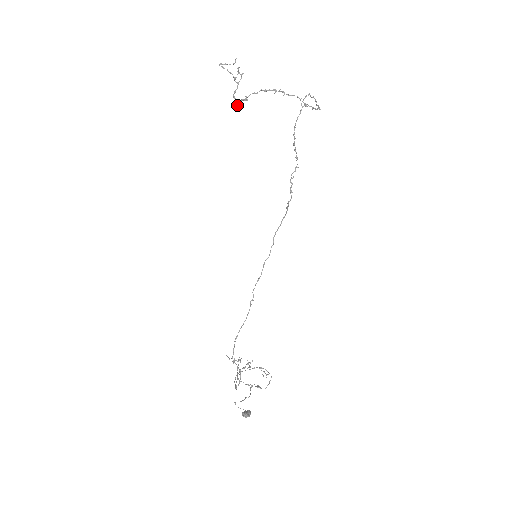
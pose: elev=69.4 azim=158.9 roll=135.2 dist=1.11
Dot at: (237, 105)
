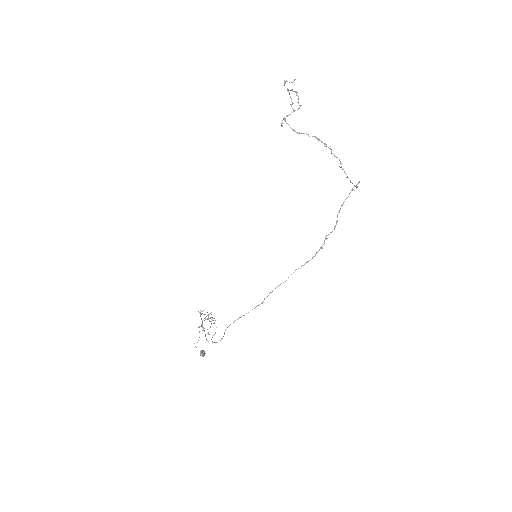
Dot at: occluded
